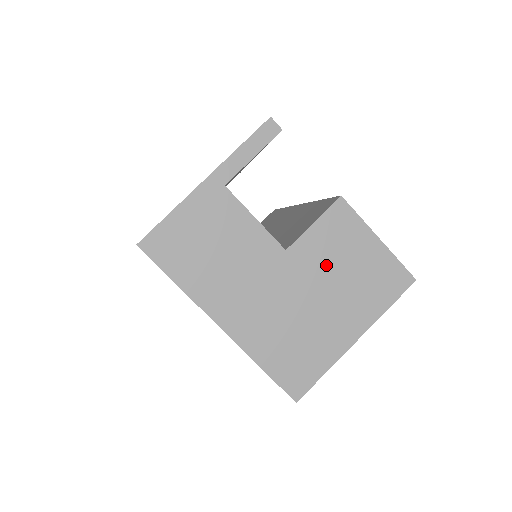
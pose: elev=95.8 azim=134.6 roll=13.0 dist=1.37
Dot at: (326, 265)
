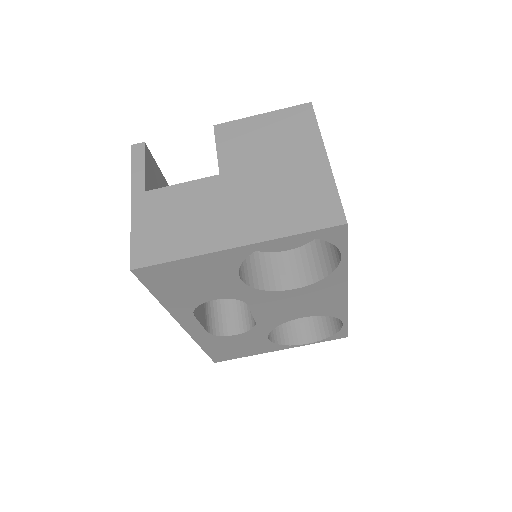
Dot at: (252, 154)
